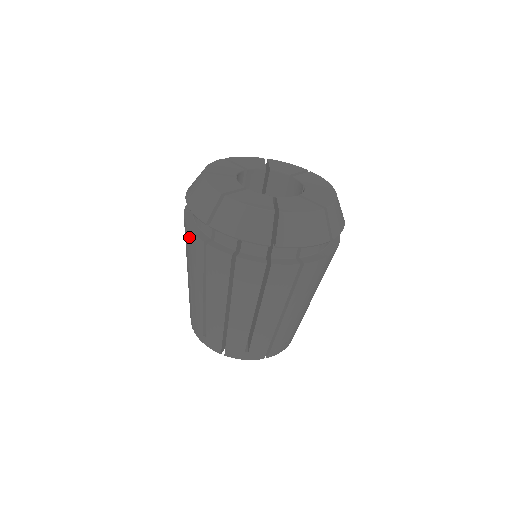
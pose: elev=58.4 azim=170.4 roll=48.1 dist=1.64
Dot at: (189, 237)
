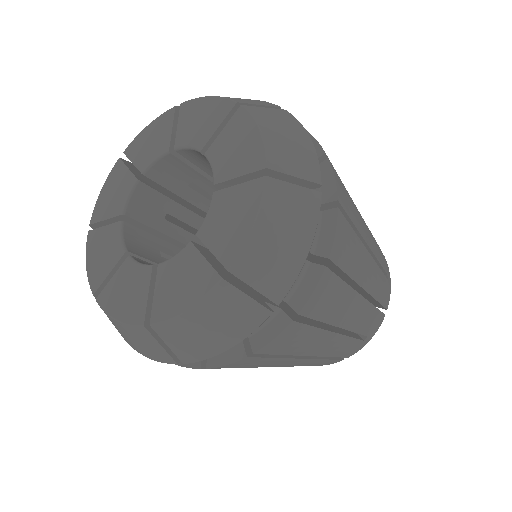
Dot at: occluded
